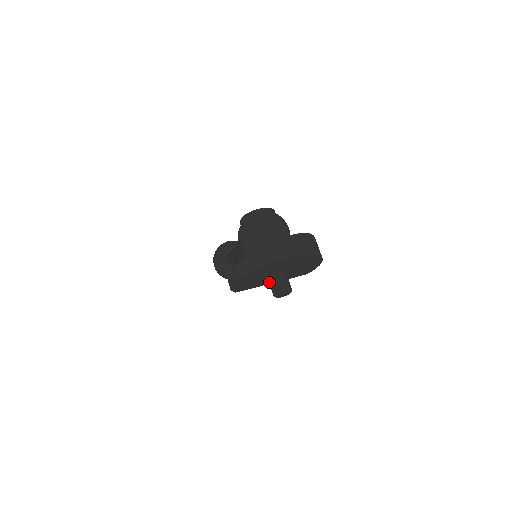
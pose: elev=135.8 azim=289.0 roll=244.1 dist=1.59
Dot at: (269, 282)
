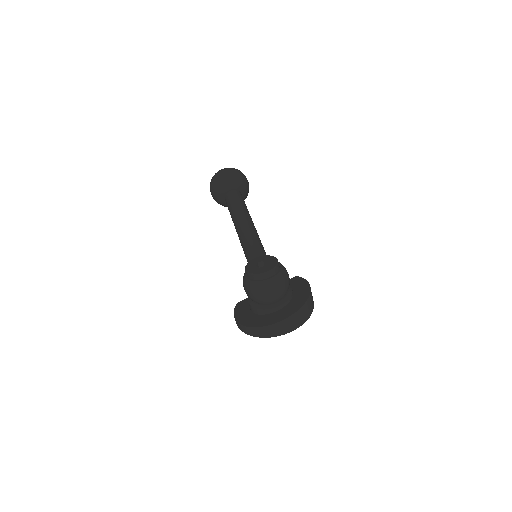
Dot at: occluded
